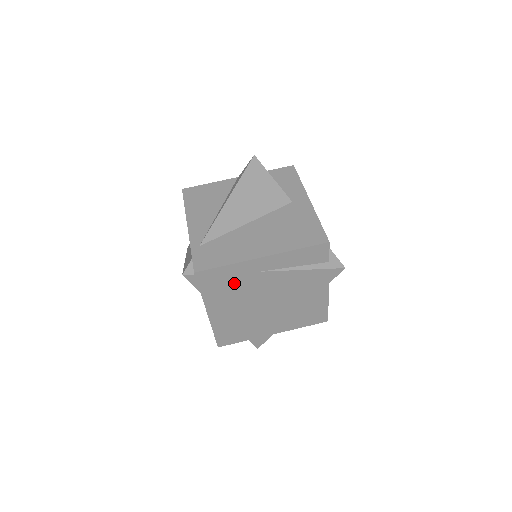
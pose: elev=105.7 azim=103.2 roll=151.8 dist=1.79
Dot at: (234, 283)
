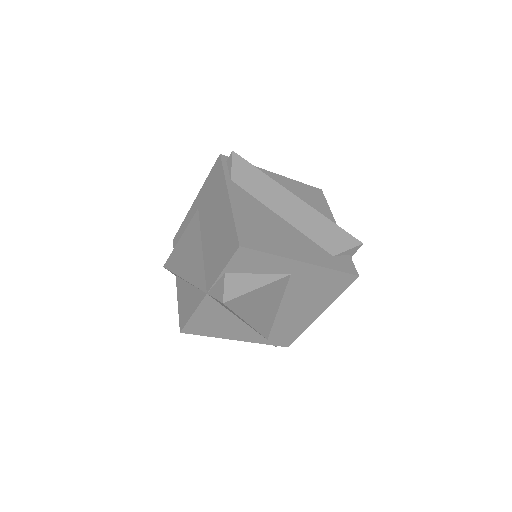
Dot at: occluded
